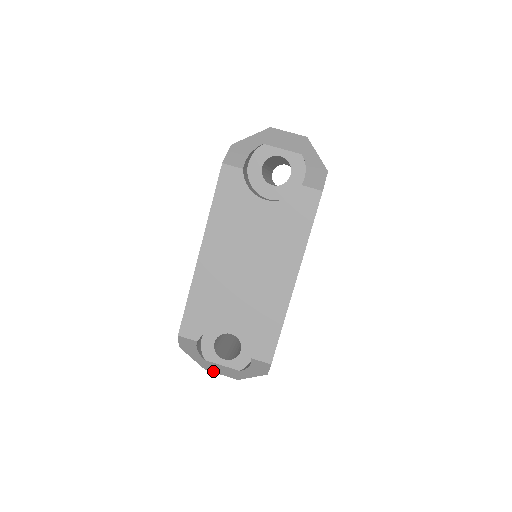
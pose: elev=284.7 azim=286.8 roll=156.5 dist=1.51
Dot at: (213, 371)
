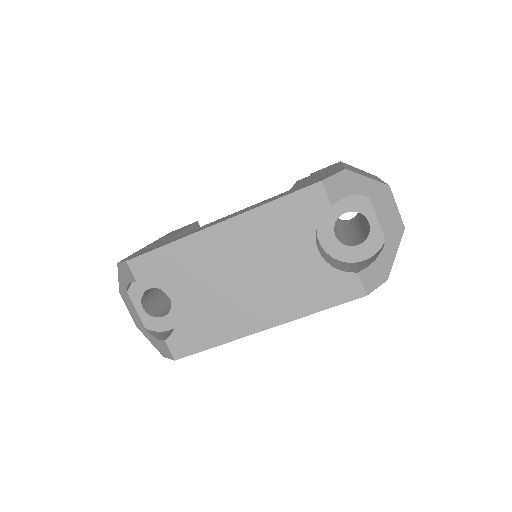
Dot at: (124, 301)
